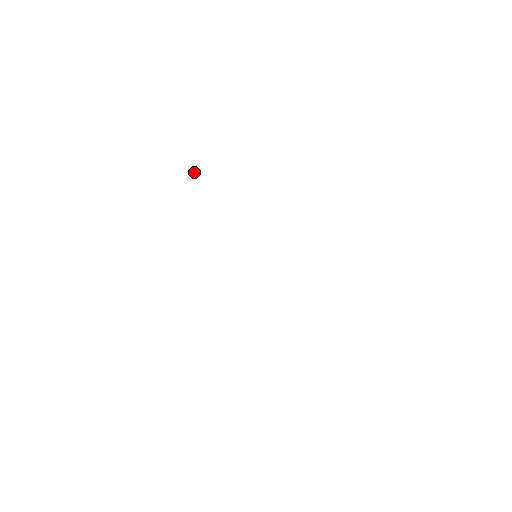
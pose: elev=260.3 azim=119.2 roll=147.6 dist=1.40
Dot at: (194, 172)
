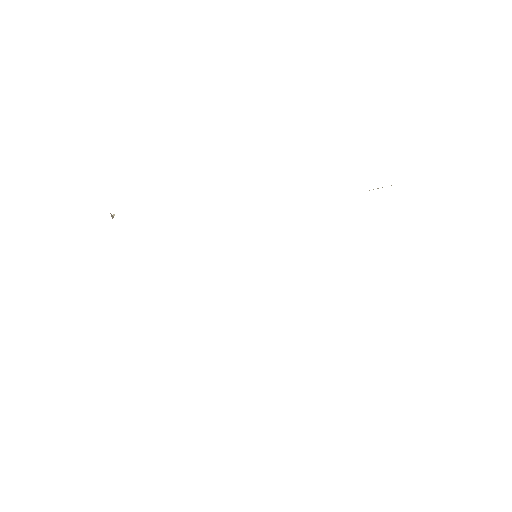
Dot at: occluded
